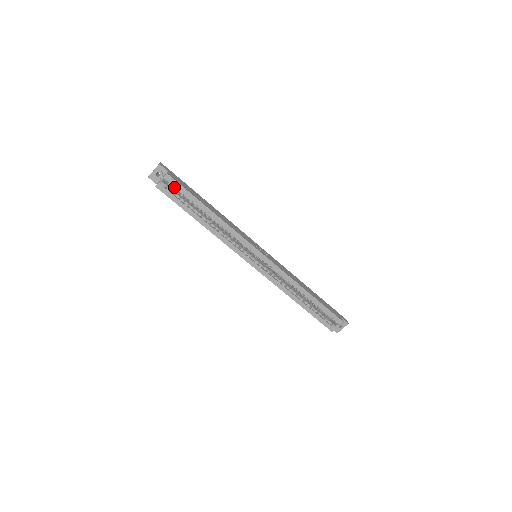
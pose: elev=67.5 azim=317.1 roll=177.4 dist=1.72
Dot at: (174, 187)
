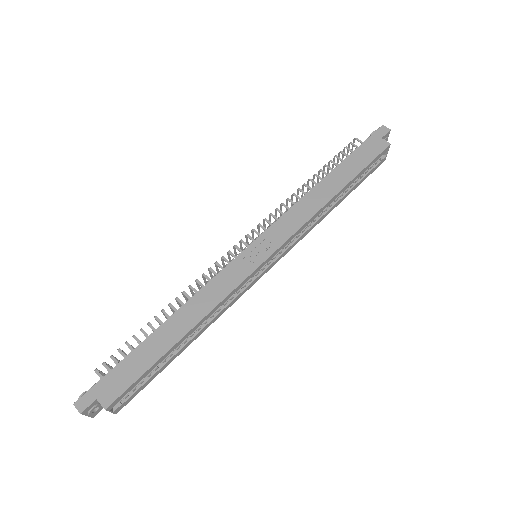
Dot at: (126, 391)
